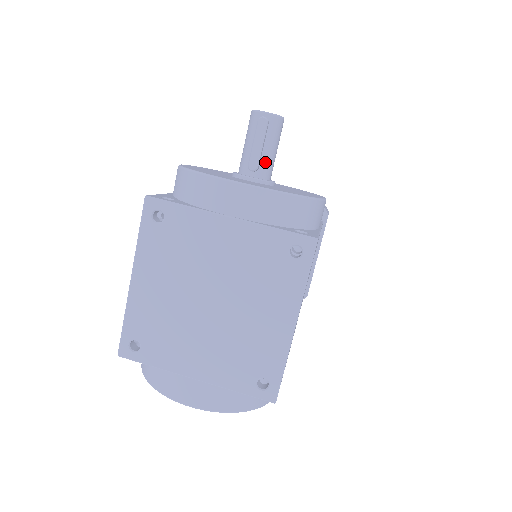
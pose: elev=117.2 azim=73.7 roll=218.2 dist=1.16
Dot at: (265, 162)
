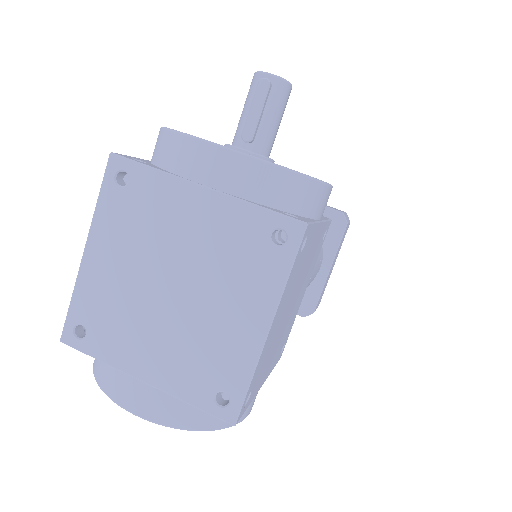
Dot at: (263, 133)
